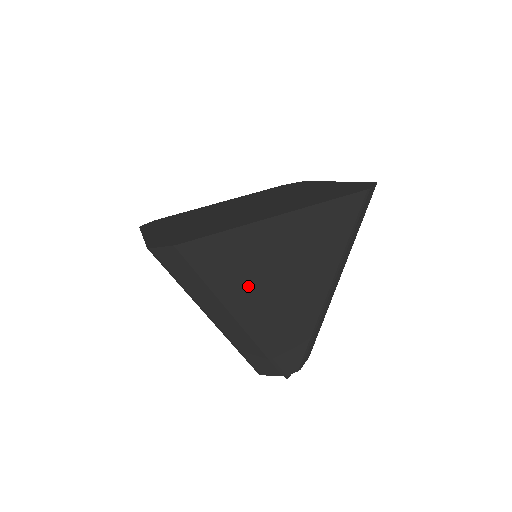
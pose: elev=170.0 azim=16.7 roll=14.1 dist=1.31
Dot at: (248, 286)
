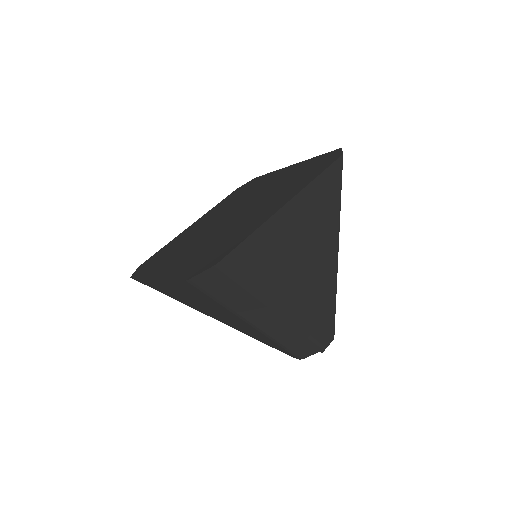
Dot at: (279, 278)
